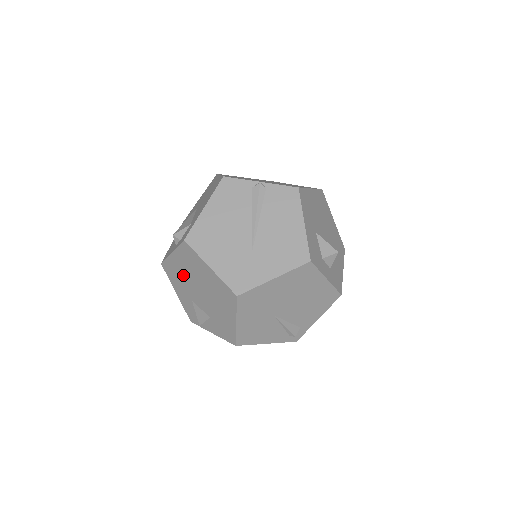
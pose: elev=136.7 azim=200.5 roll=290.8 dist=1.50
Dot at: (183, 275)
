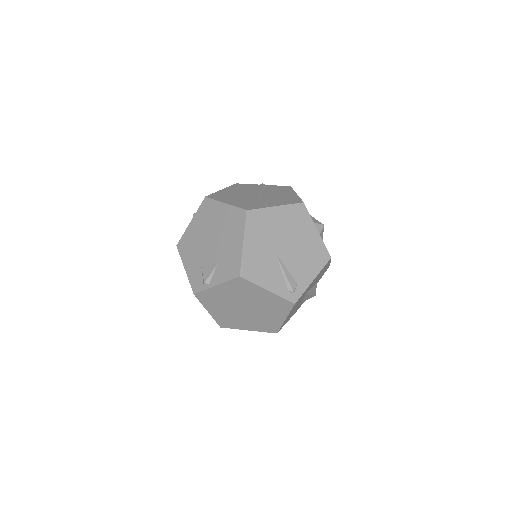
Dot at: (197, 237)
